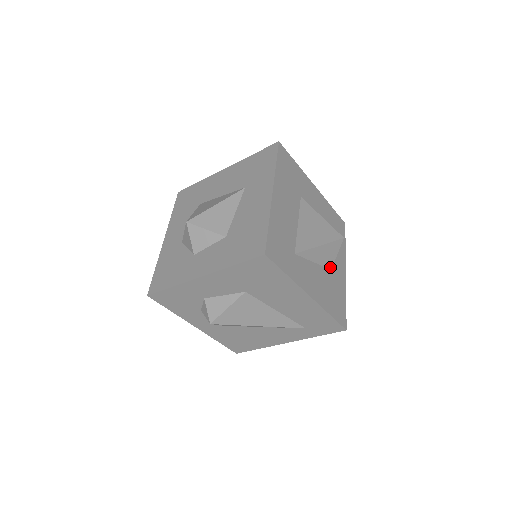
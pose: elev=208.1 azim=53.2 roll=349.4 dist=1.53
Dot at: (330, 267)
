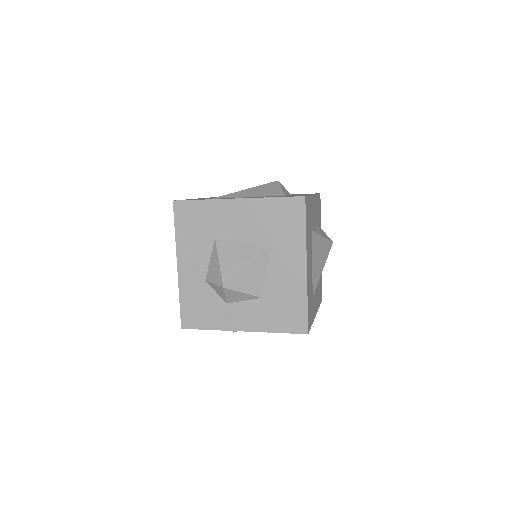
Dot at: occluded
